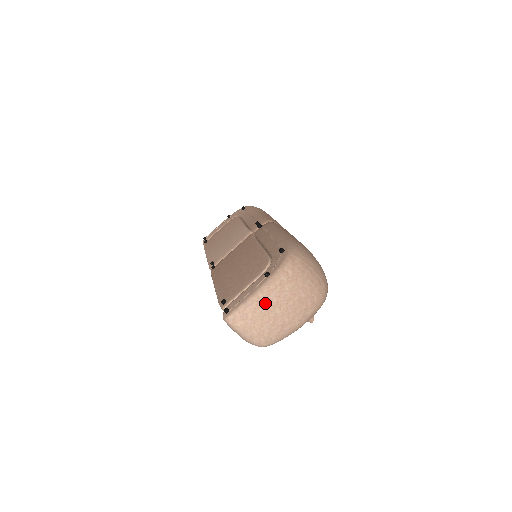
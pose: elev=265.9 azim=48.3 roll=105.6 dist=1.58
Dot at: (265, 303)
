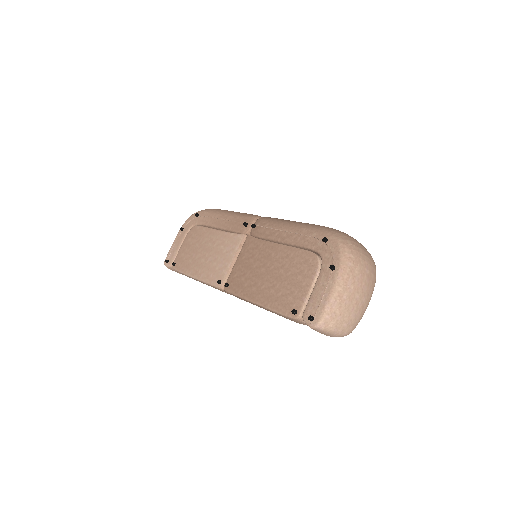
Dot at: (346, 294)
